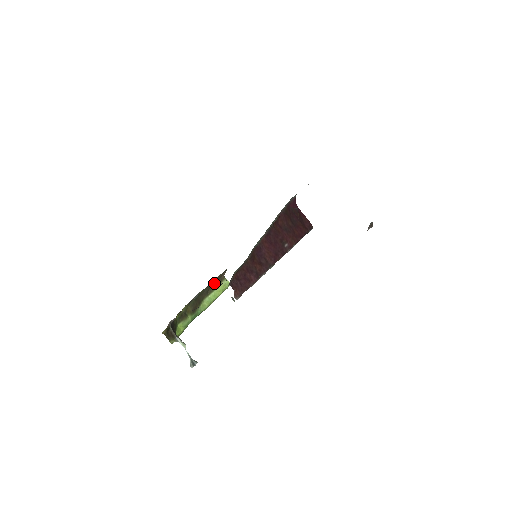
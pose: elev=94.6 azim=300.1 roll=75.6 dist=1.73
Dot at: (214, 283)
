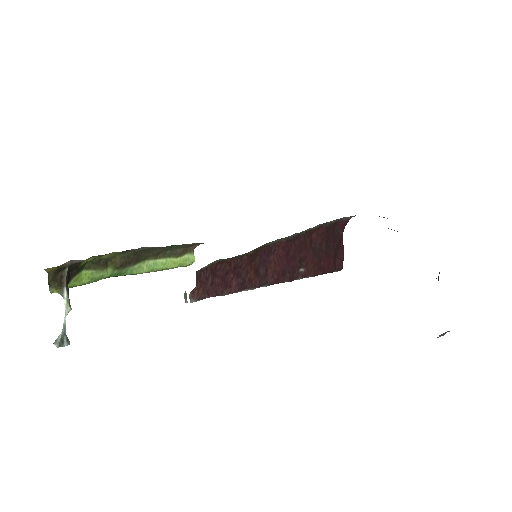
Dot at: (175, 248)
